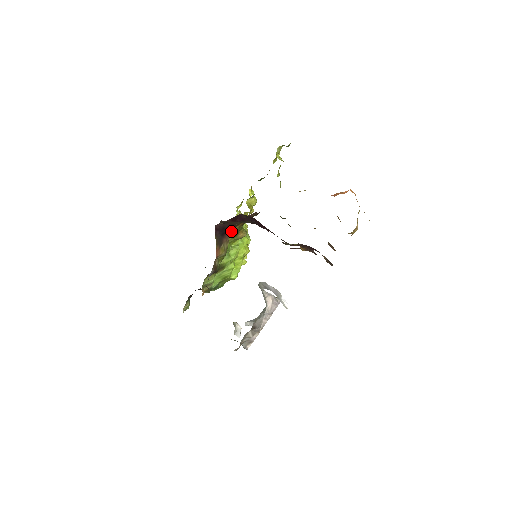
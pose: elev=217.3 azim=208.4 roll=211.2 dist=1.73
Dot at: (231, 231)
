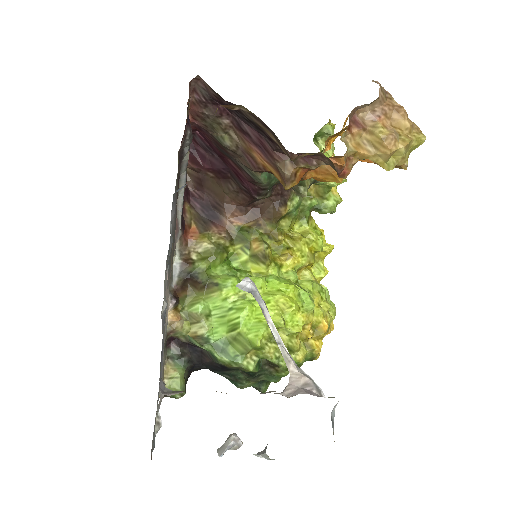
Dot at: (230, 224)
